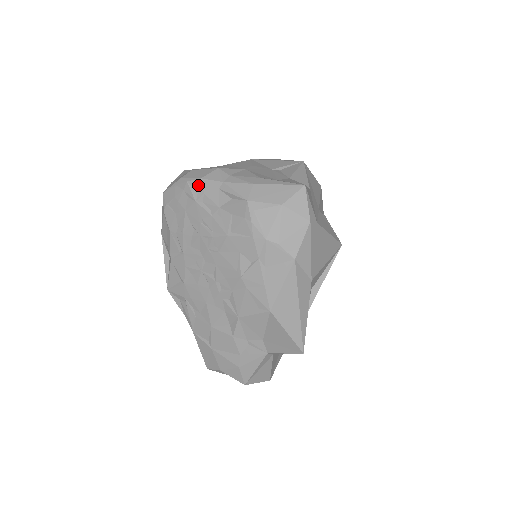
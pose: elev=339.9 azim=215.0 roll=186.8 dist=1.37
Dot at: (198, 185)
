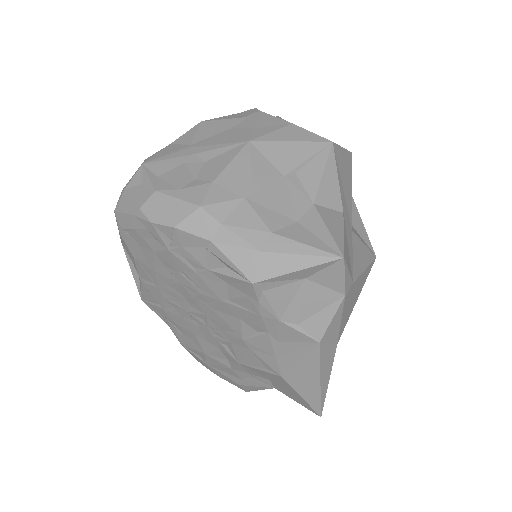
Dot at: (170, 233)
